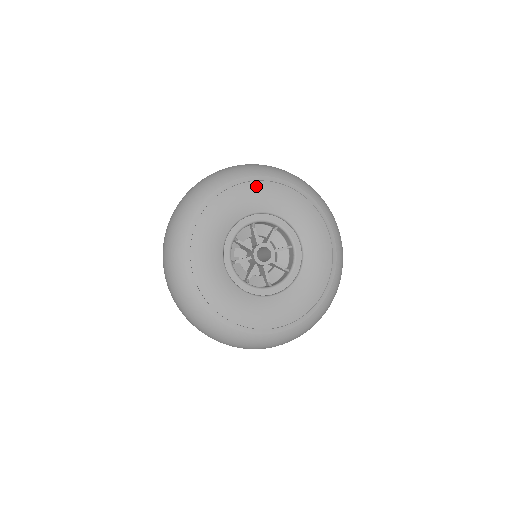
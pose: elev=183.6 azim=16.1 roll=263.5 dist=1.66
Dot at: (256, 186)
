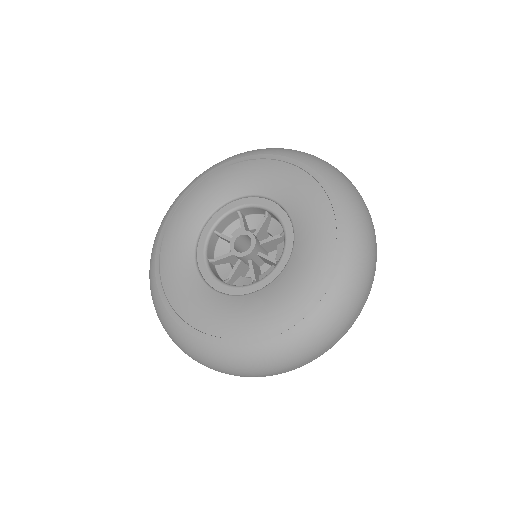
Dot at: (295, 173)
